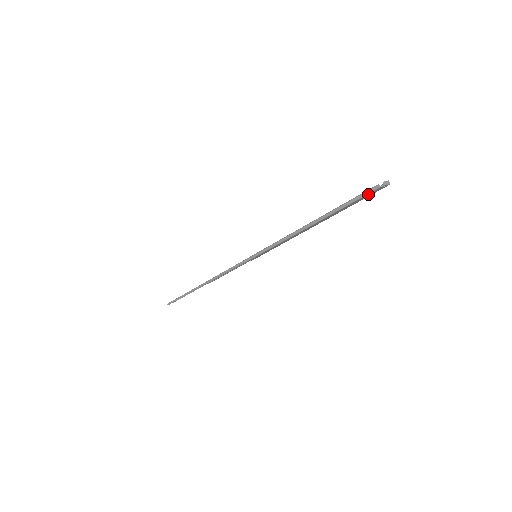
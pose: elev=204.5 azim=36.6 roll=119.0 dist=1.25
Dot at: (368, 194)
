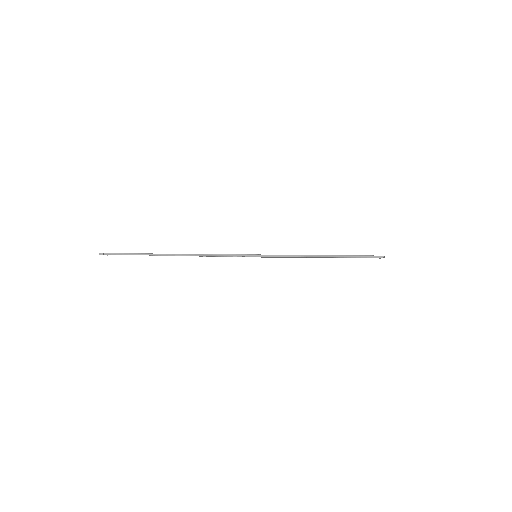
Dot at: occluded
